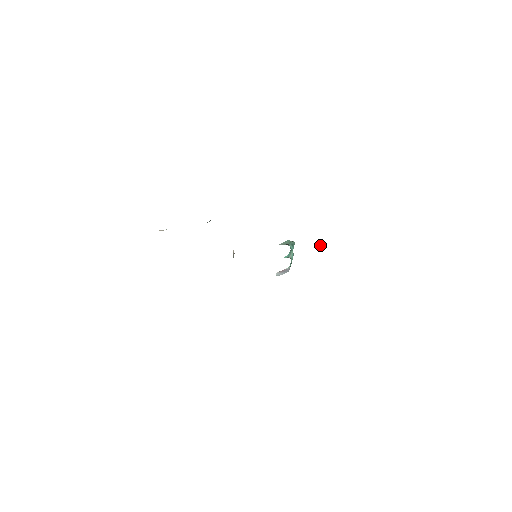
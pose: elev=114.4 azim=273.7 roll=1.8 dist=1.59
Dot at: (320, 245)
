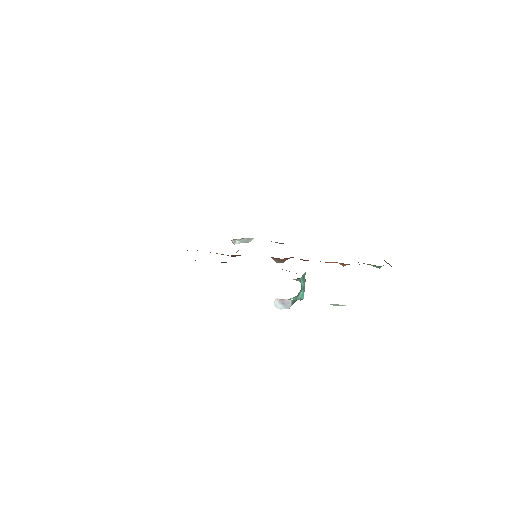
Dot at: occluded
